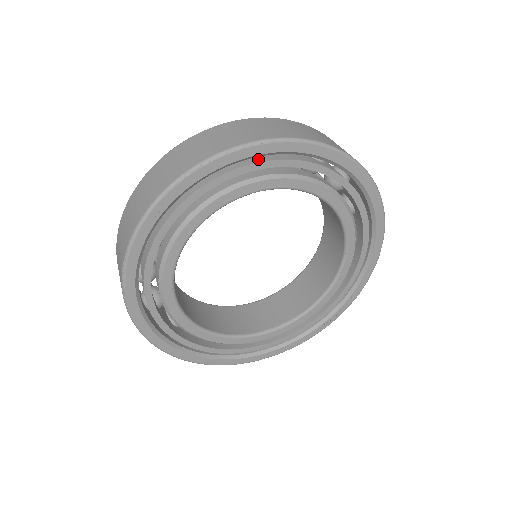
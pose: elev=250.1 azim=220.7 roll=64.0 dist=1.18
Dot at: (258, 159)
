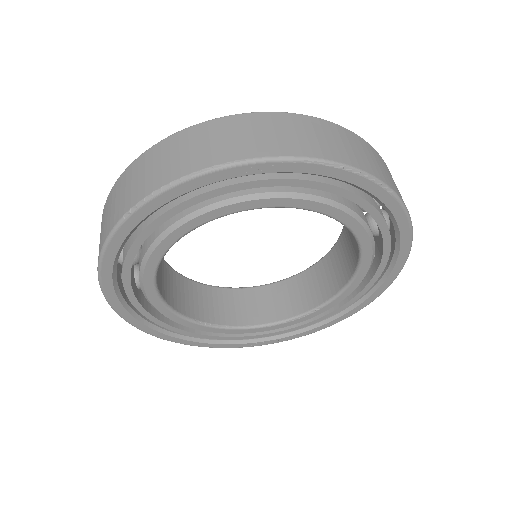
Dot at: (365, 195)
